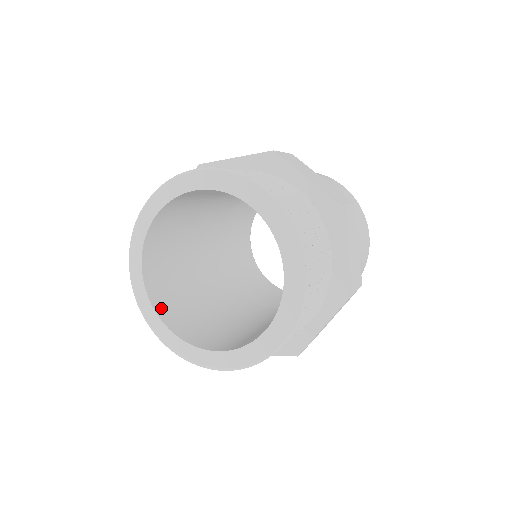
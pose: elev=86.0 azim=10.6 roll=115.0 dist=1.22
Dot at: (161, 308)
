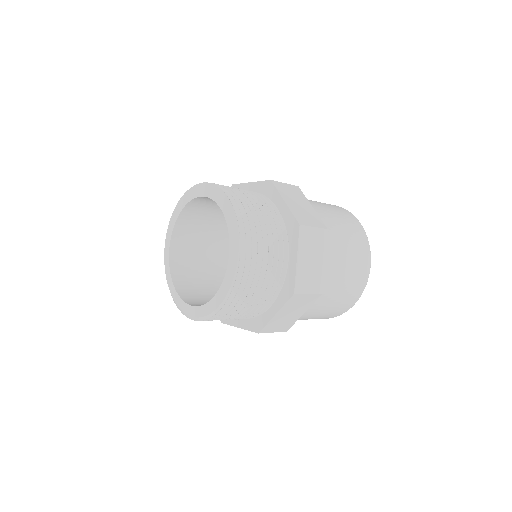
Dot at: (190, 301)
